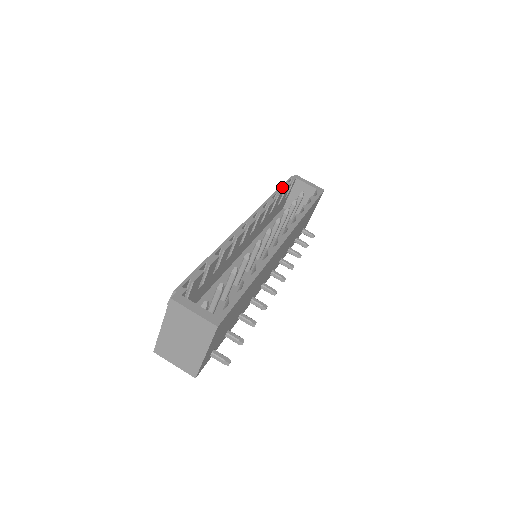
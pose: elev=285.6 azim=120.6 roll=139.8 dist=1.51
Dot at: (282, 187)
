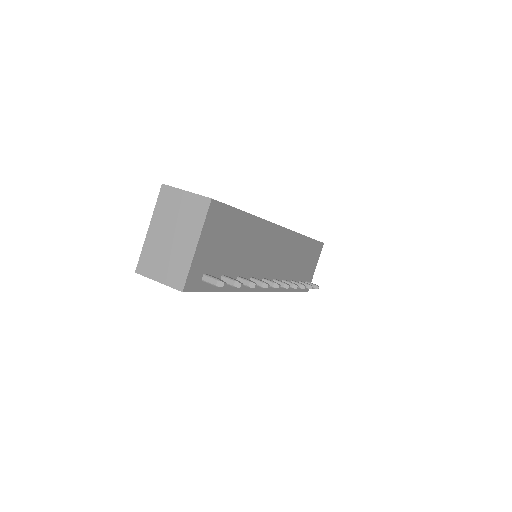
Dot at: occluded
